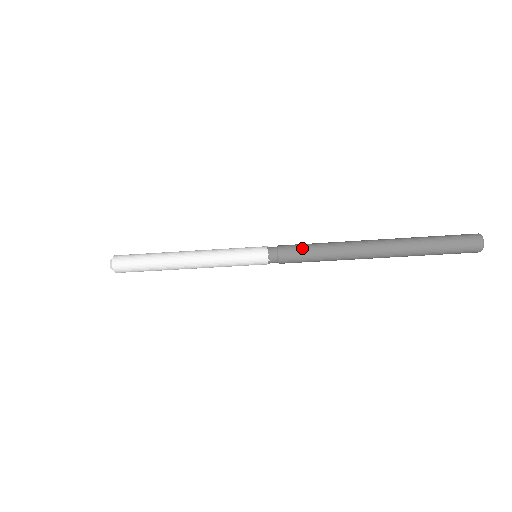
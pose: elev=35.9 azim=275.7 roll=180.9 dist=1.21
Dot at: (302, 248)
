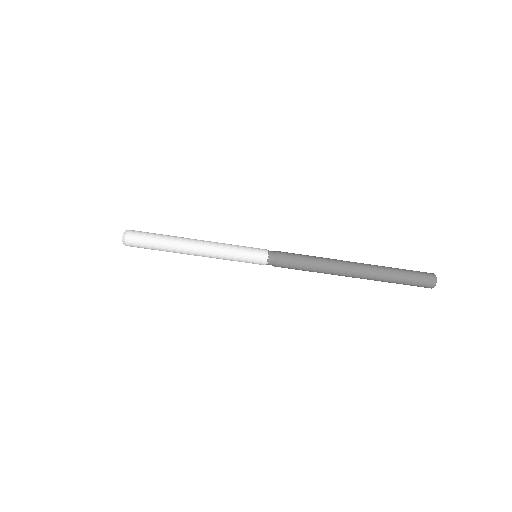
Dot at: (297, 259)
